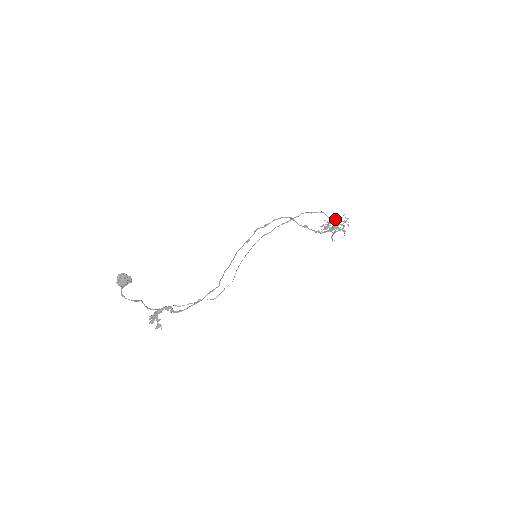
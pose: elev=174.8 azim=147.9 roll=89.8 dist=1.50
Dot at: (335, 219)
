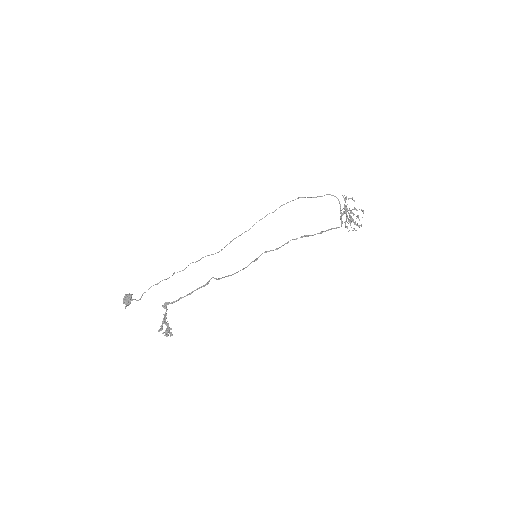
Dot at: occluded
